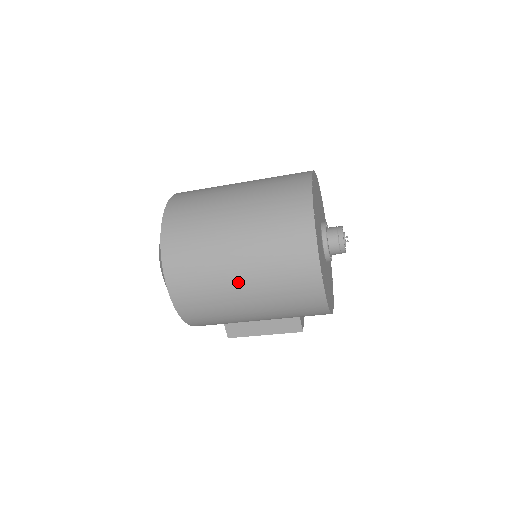
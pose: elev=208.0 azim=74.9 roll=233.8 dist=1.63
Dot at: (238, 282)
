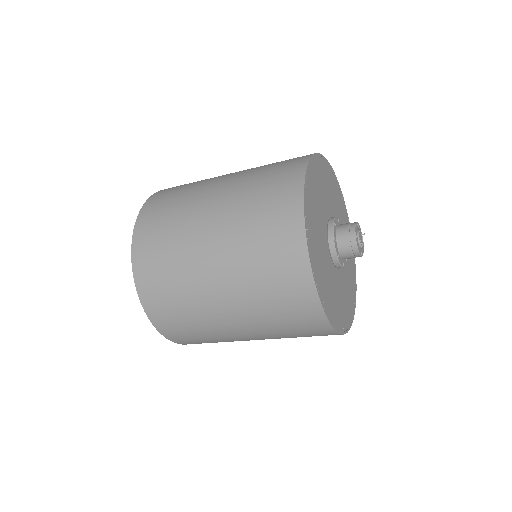
Dot at: occluded
